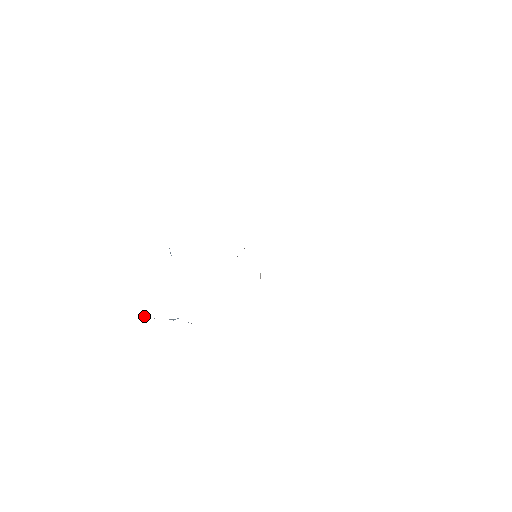
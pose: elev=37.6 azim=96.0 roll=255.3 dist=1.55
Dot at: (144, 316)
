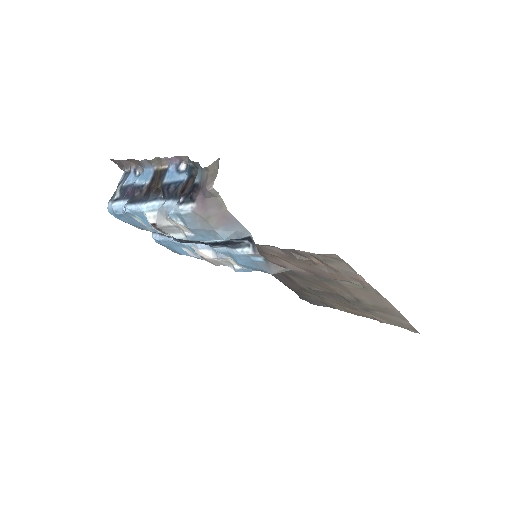
Dot at: (215, 193)
